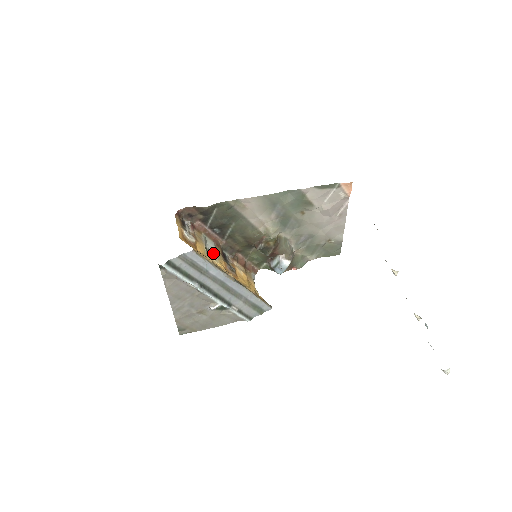
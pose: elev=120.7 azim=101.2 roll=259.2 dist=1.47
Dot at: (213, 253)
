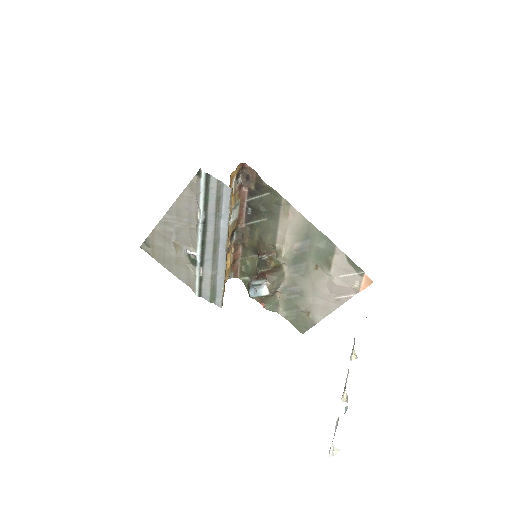
Dot at: (231, 220)
